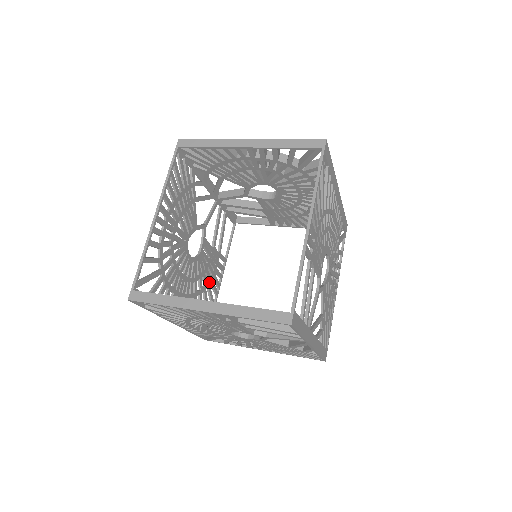
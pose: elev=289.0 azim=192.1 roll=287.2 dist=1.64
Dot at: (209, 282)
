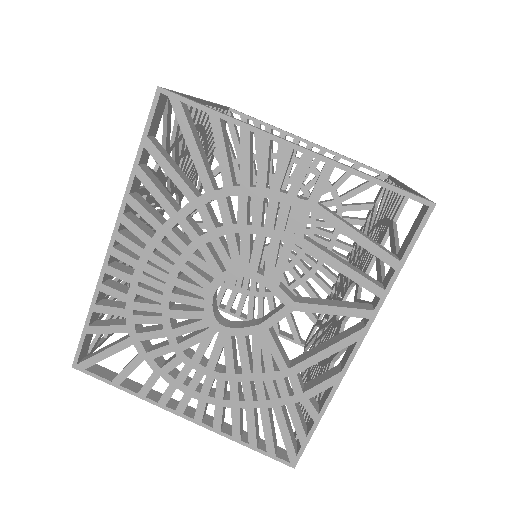
Dot at: occluded
